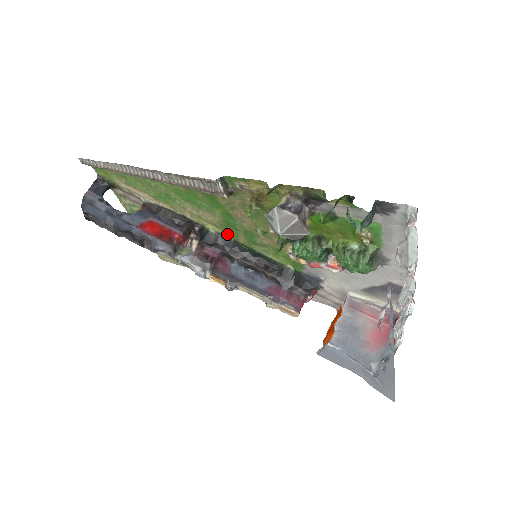
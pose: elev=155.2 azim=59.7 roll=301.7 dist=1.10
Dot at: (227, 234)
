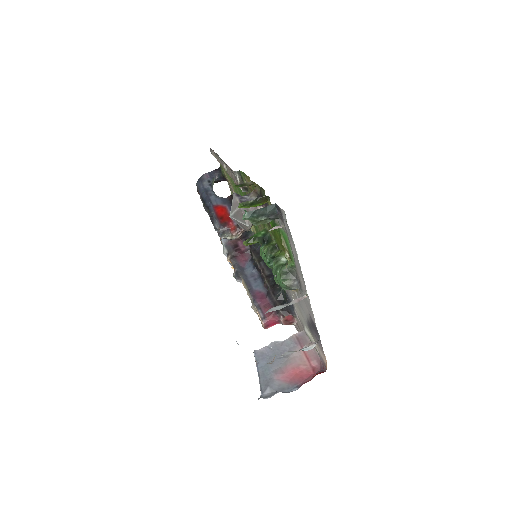
Dot at: occluded
